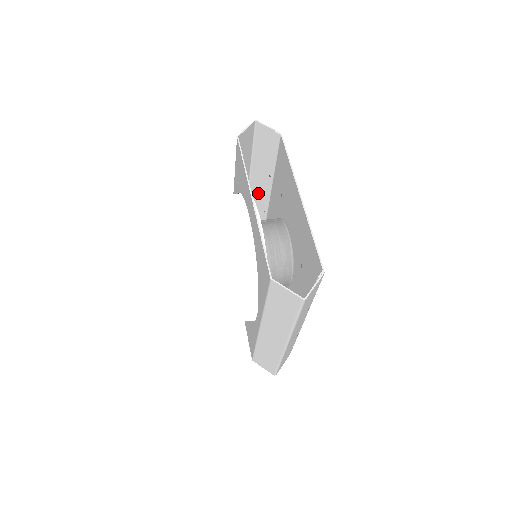
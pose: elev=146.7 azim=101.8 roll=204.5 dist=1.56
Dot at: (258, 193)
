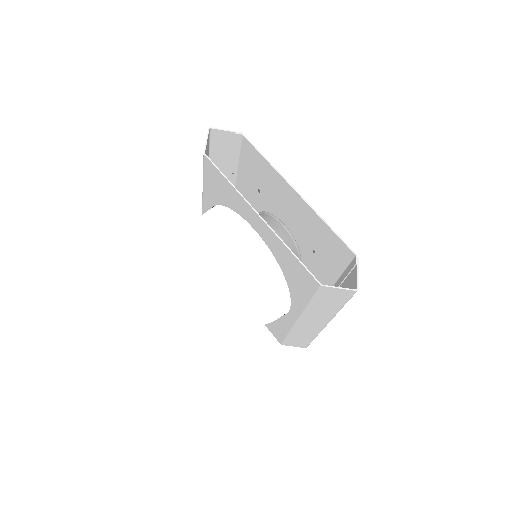
Dot at: occluded
